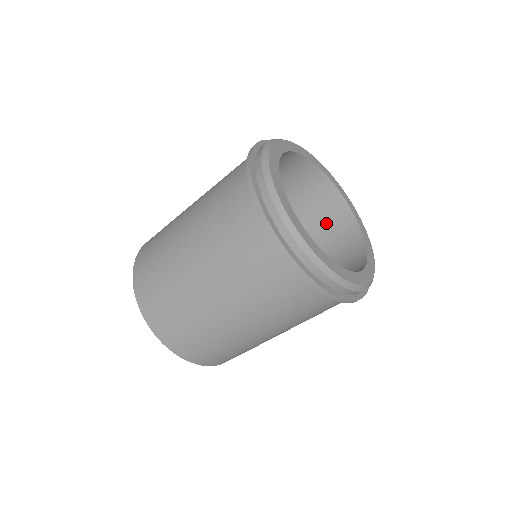
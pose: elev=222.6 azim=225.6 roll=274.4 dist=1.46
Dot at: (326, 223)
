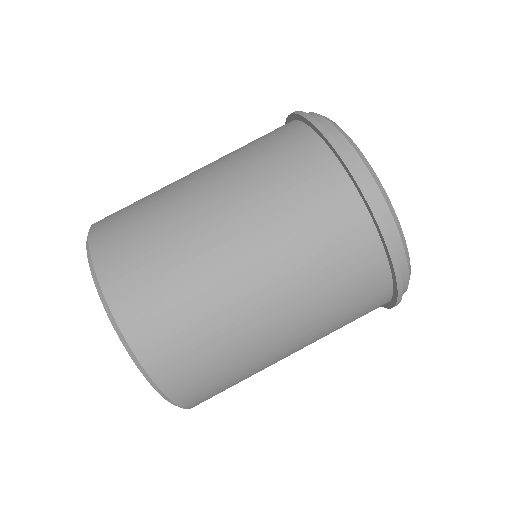
Dot at: occluded
